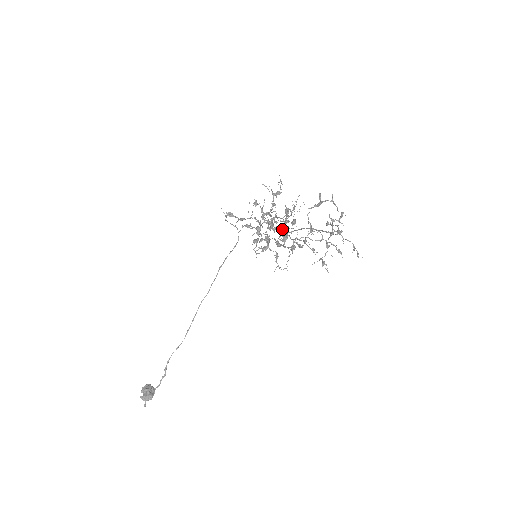
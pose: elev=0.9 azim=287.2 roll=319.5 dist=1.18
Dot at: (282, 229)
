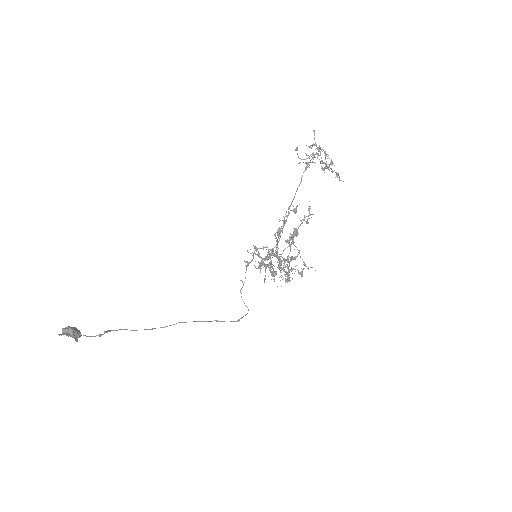
Dot at: (285, 216)
